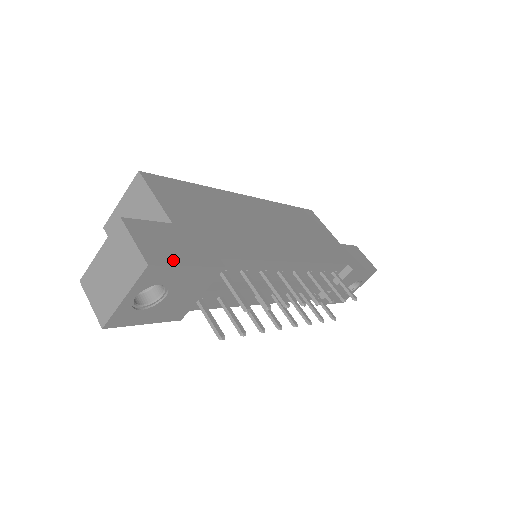
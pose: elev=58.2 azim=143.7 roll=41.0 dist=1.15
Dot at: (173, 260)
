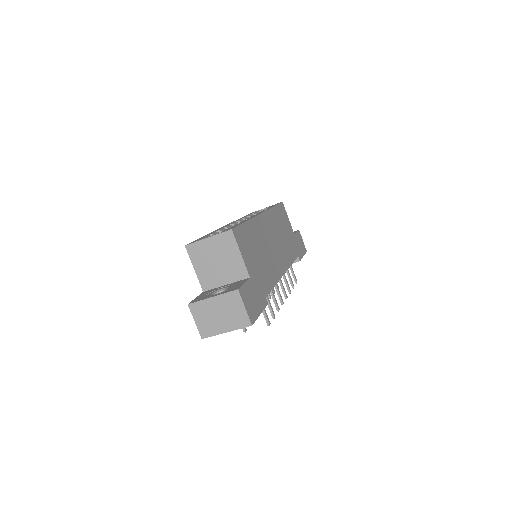
Dot at: (256, 314)
